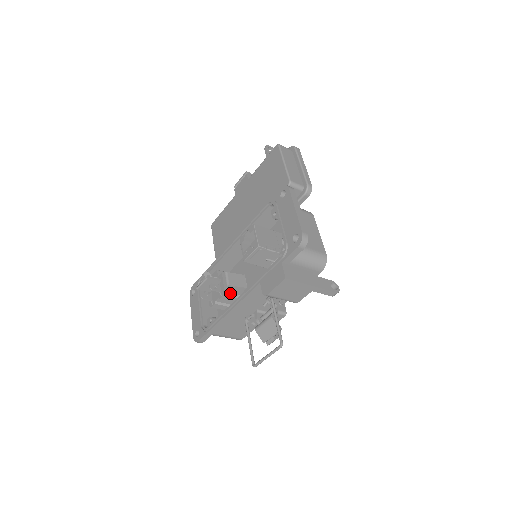
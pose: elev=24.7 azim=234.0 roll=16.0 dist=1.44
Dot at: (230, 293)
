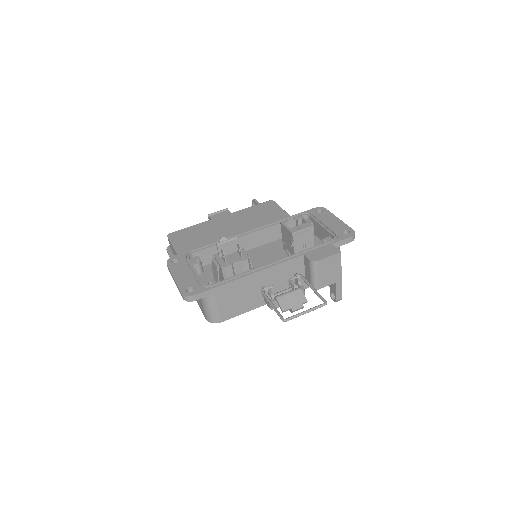
Dot at: occluded
